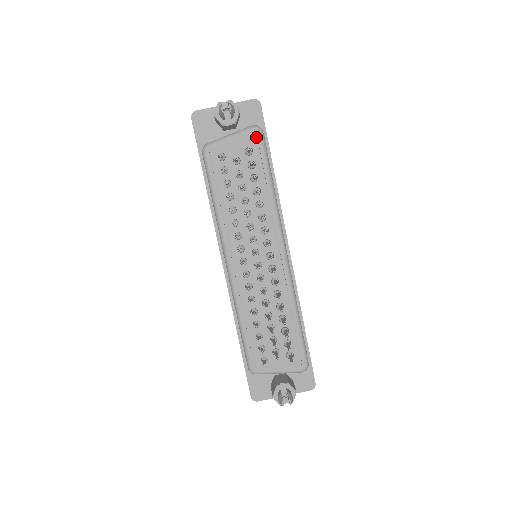
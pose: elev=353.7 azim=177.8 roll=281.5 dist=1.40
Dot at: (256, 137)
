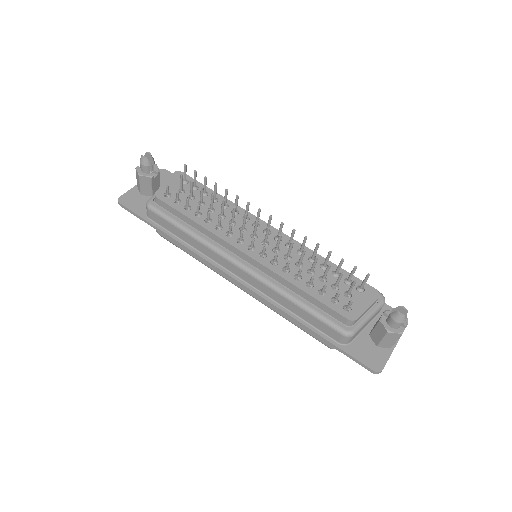
Dot at: occluded
